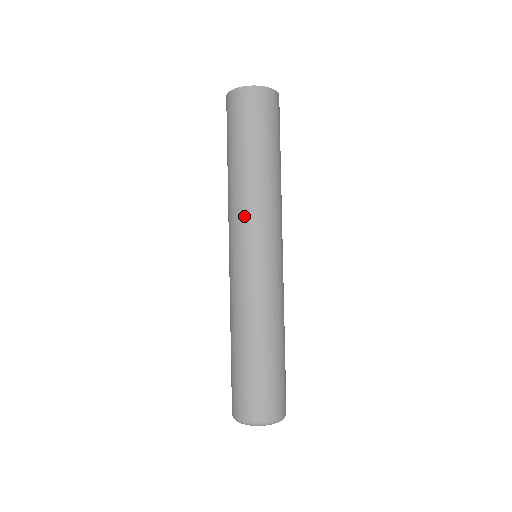
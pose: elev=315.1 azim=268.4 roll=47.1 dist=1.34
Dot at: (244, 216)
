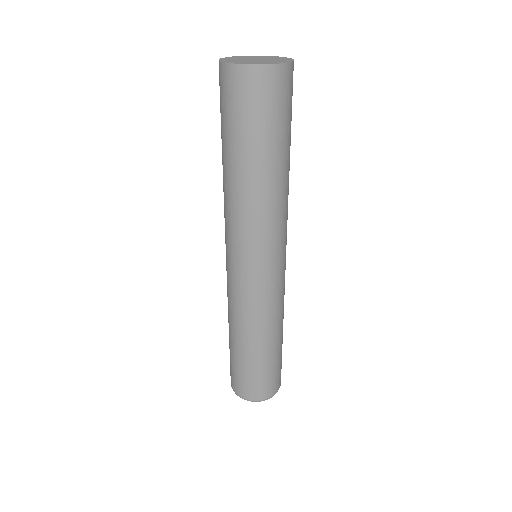
Dot at: (228, 225)
